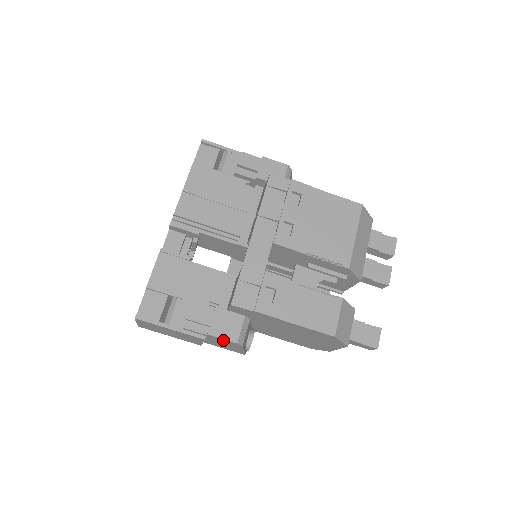
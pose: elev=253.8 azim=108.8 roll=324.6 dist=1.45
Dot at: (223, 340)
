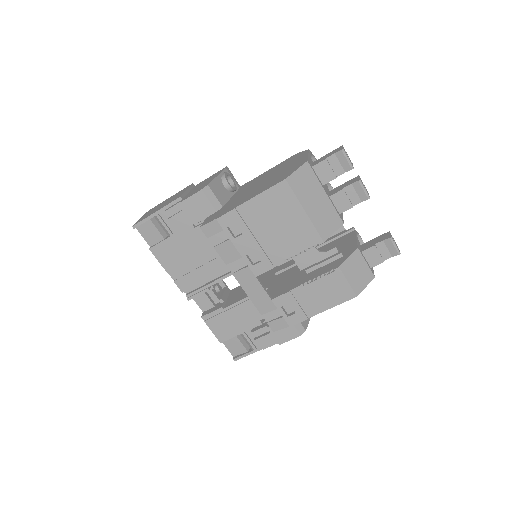
Dot at: occluded
